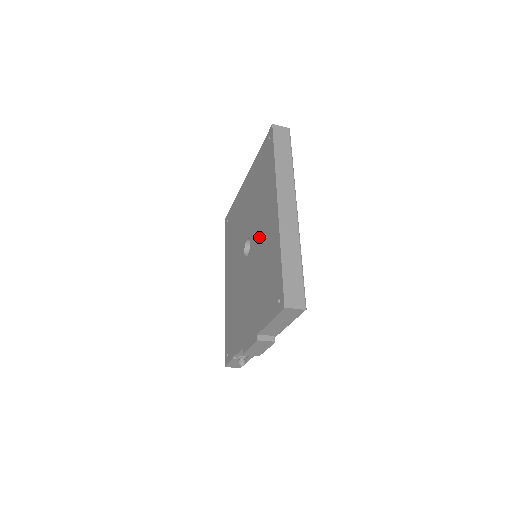
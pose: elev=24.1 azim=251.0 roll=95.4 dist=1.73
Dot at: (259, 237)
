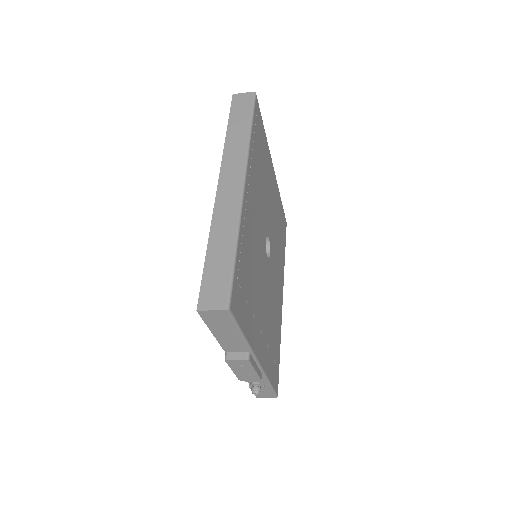
Dot at: occluded
